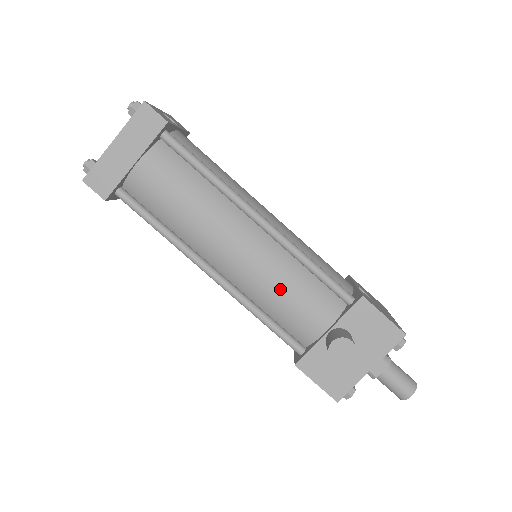
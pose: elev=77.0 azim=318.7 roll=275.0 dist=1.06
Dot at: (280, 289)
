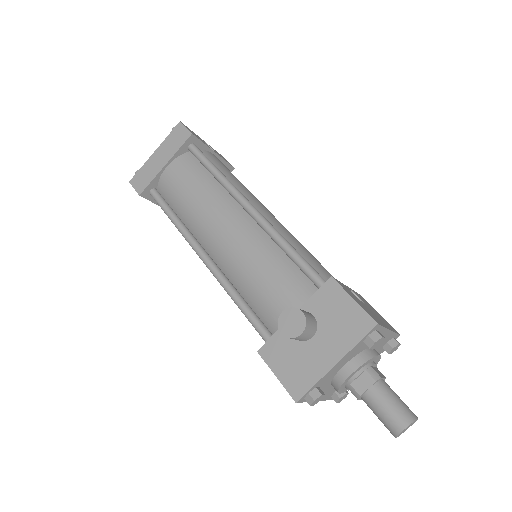
Dot at: (255, 269)
